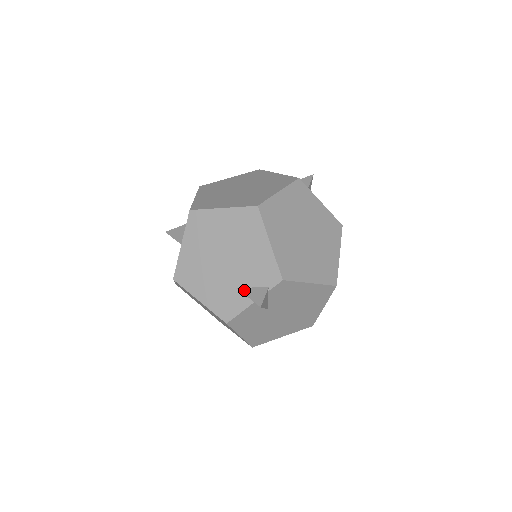
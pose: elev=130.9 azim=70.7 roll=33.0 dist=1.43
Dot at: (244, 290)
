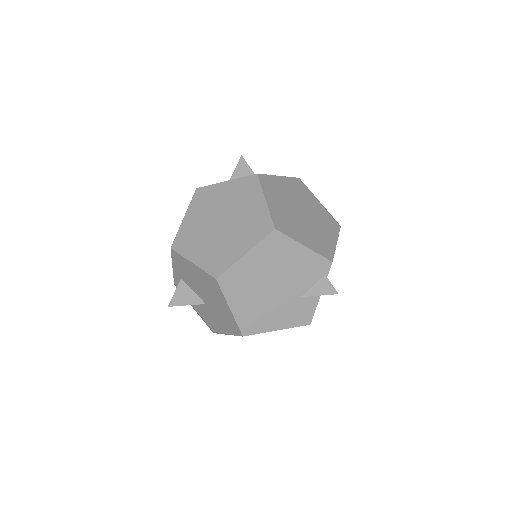
Dot at: (309, 293)
